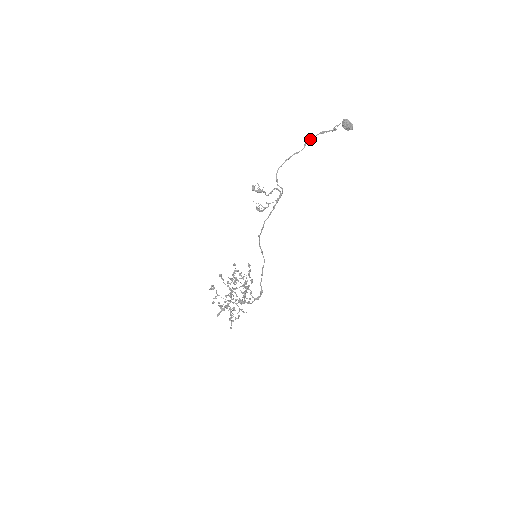
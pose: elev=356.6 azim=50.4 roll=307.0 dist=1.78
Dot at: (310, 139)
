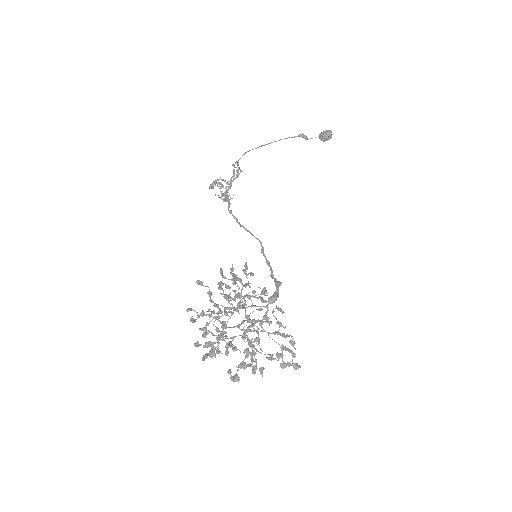
Dot at: occluded
